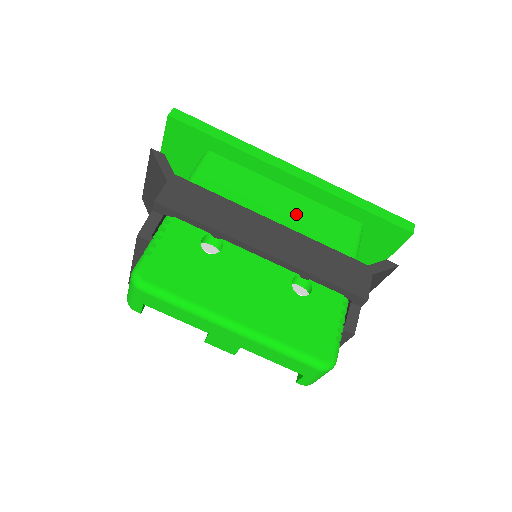
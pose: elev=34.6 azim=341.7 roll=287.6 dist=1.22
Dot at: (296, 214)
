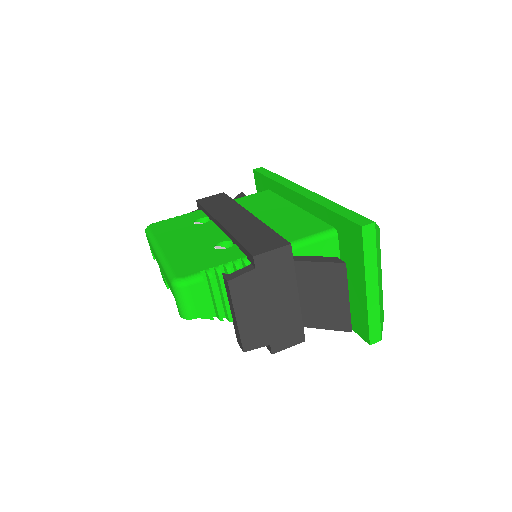
Dot at: (281, 217)
